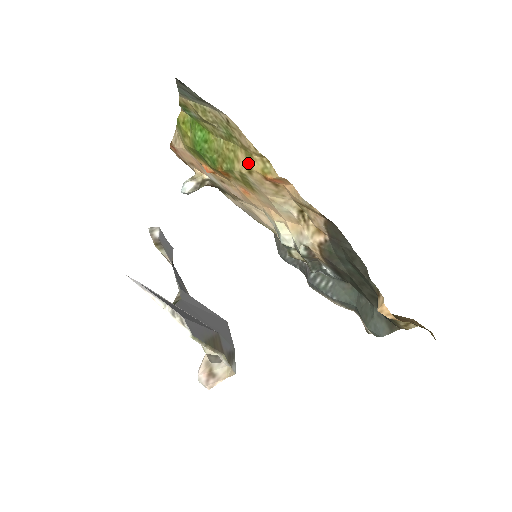
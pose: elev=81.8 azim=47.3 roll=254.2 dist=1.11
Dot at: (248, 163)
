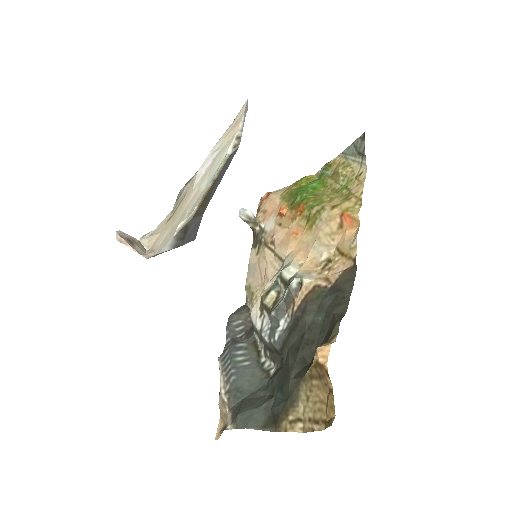
Dot at: (339, 203)
